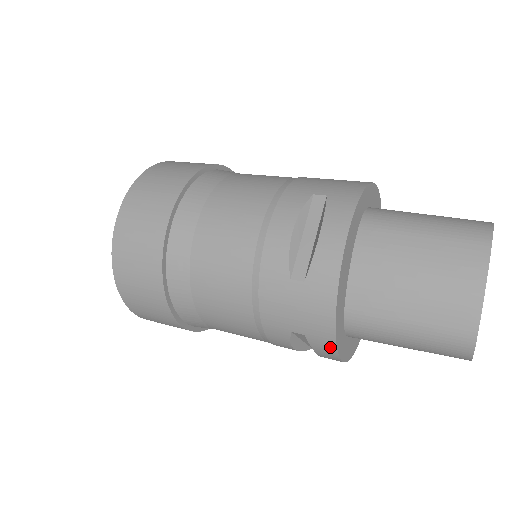
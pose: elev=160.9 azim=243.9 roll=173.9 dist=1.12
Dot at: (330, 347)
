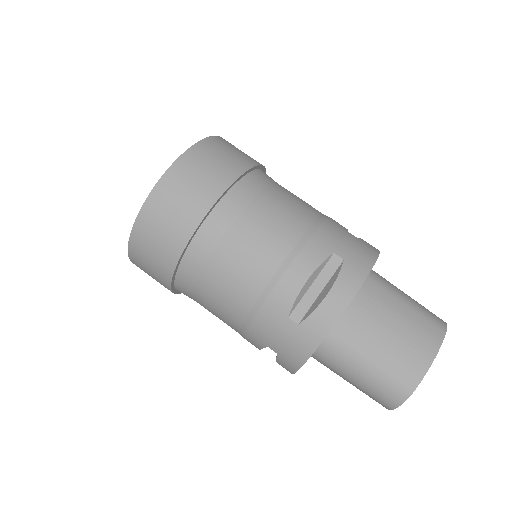
Dot at: occluded
